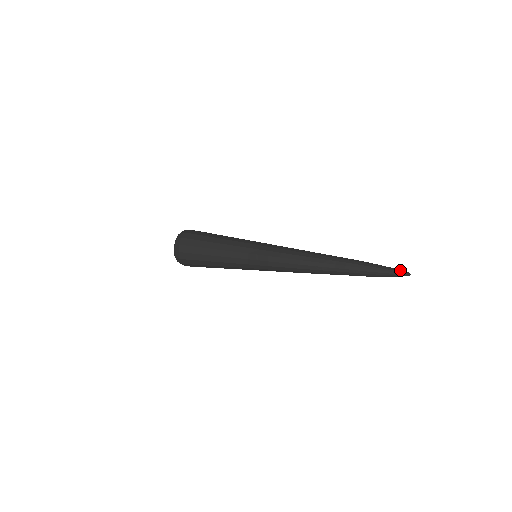
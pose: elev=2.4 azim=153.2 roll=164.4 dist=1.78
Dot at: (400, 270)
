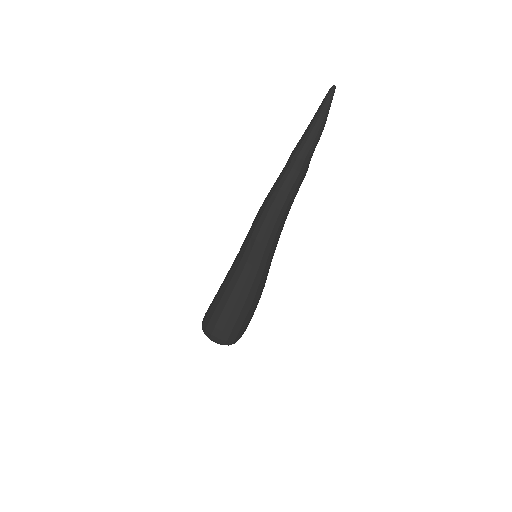
Dot at: (325, 96)
